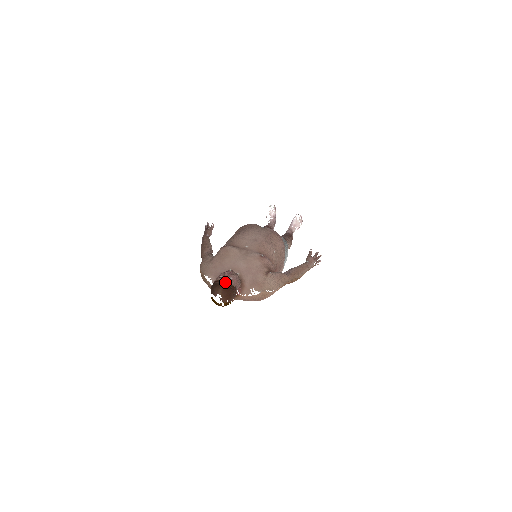
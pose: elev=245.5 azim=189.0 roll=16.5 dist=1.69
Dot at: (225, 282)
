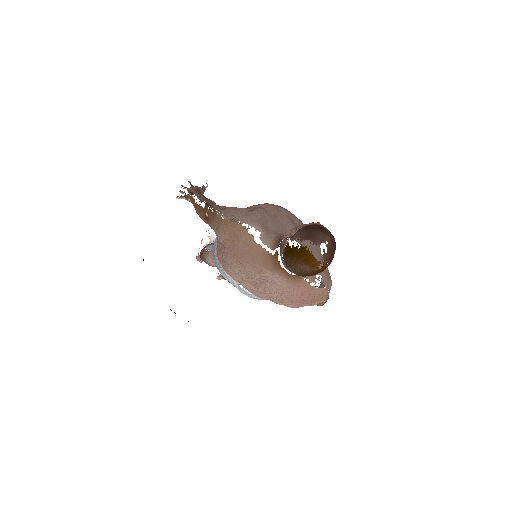
Dot at: occluded
